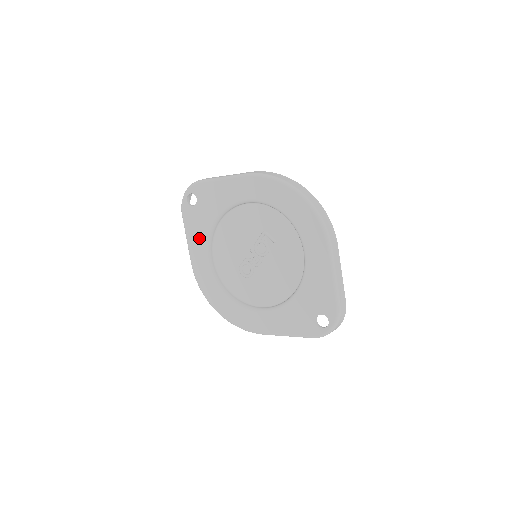
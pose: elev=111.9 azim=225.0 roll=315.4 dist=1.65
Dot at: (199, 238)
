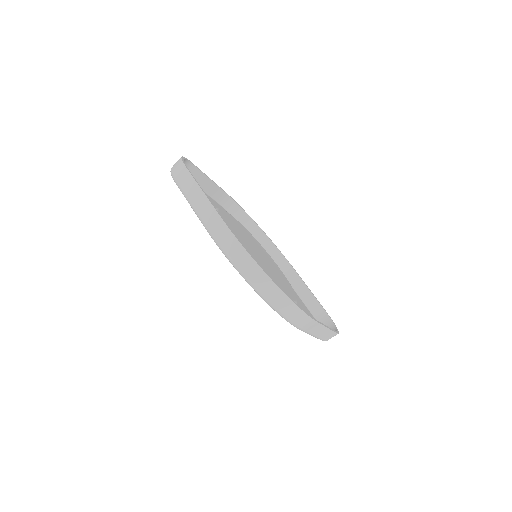
Dot at: occluded
